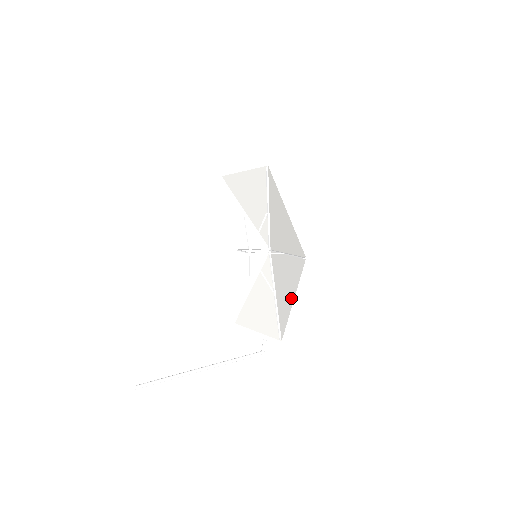
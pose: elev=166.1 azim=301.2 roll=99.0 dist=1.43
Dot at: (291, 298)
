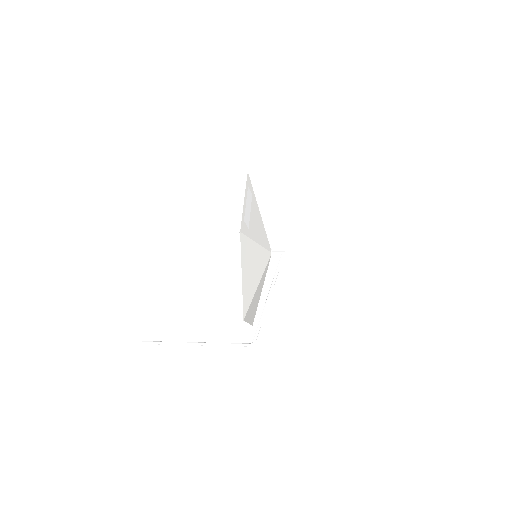
Dot at: (244, 275)
